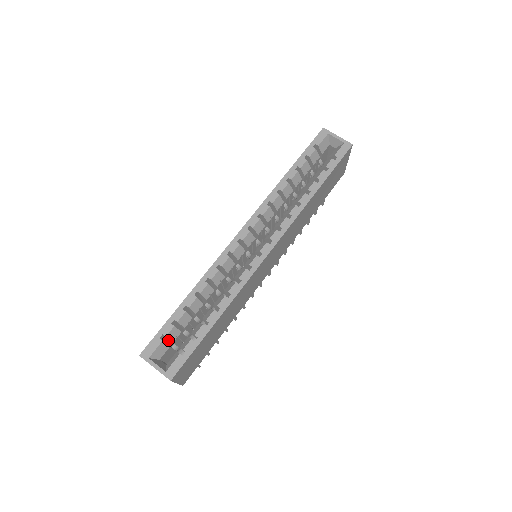
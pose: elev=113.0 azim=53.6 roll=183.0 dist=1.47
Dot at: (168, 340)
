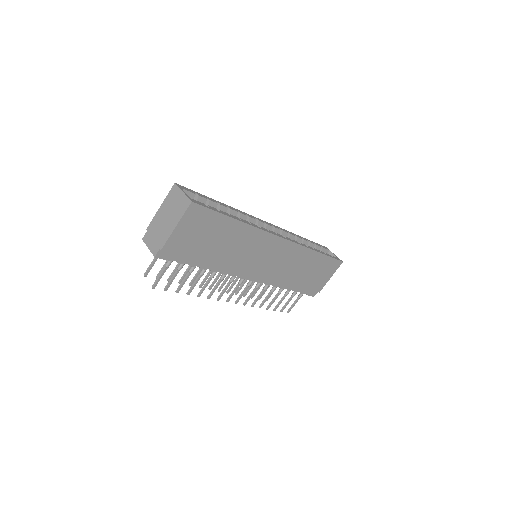
Dot at: occluded
